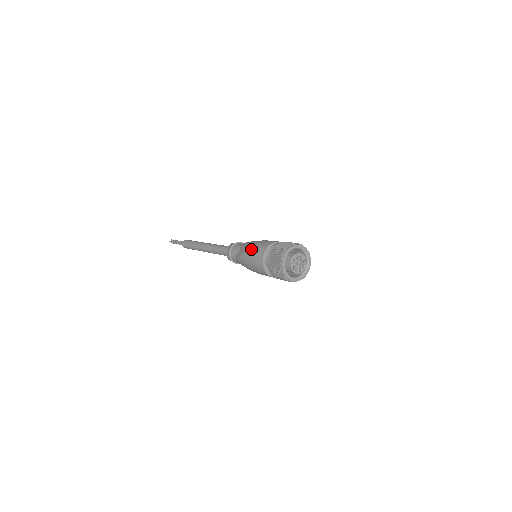
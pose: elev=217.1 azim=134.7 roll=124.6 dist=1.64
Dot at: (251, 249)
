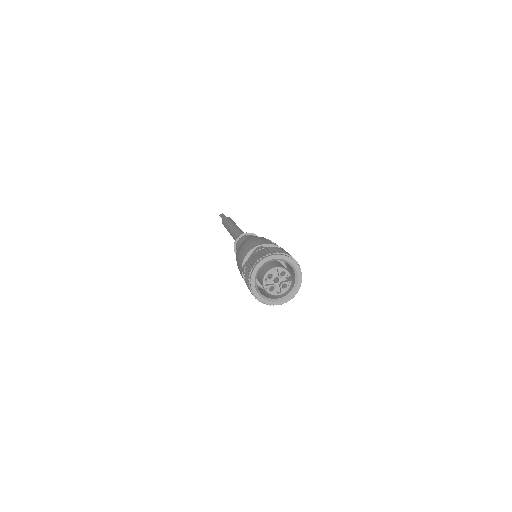
Dot at: (242, 246)
